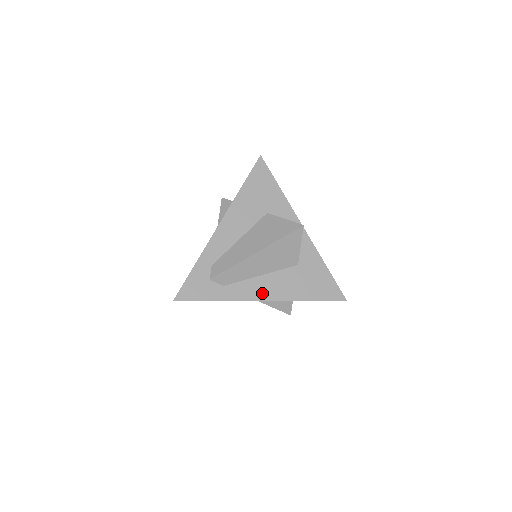
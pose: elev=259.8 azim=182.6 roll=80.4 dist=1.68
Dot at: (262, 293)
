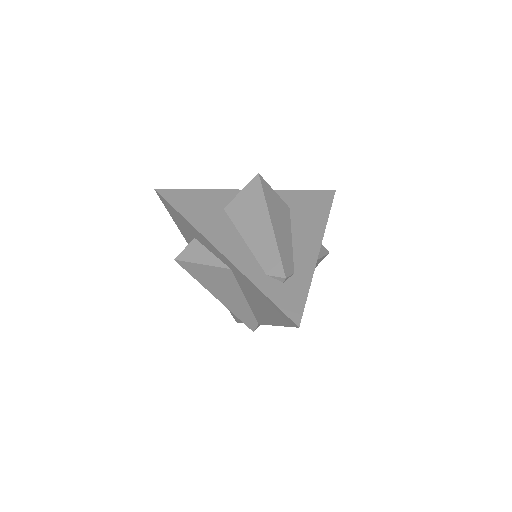
Dot at: (312, 245)
